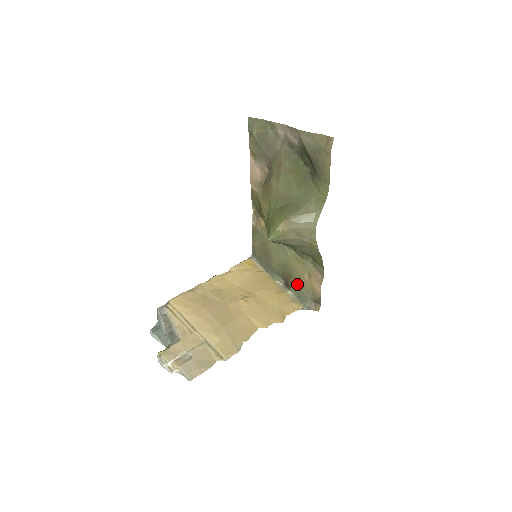
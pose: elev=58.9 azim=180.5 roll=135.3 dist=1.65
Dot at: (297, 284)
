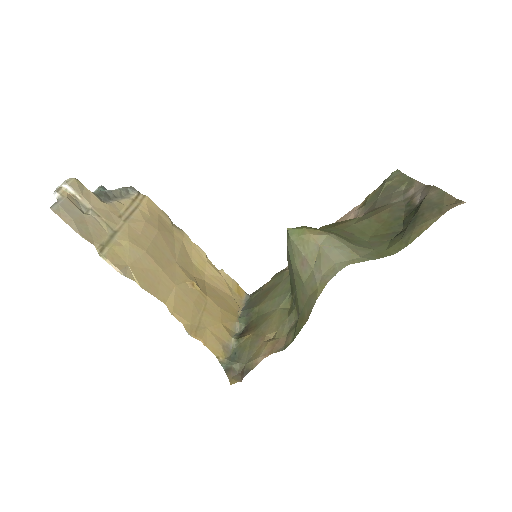
Dot at: (250, 339)
